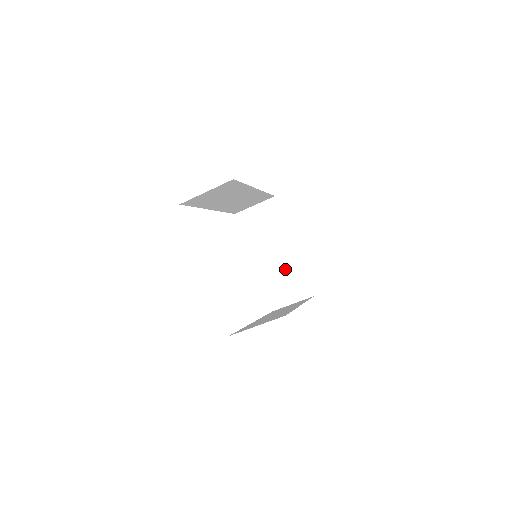
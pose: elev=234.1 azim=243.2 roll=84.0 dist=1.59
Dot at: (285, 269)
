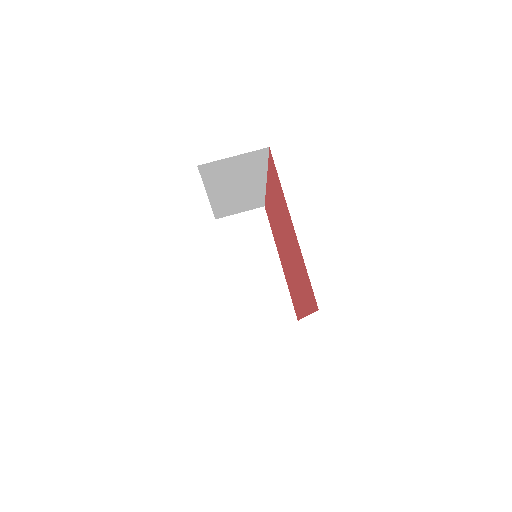
Dot at: (267, 287)
